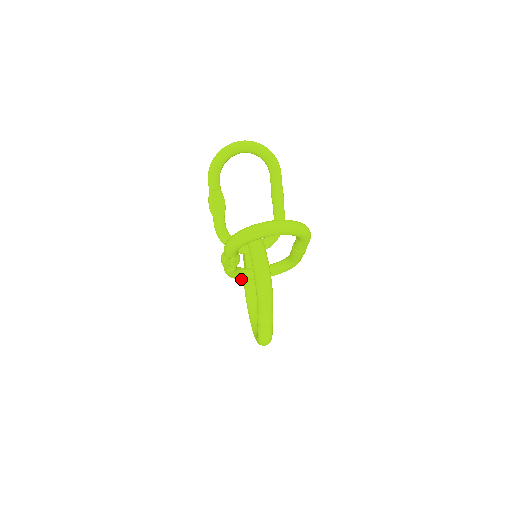
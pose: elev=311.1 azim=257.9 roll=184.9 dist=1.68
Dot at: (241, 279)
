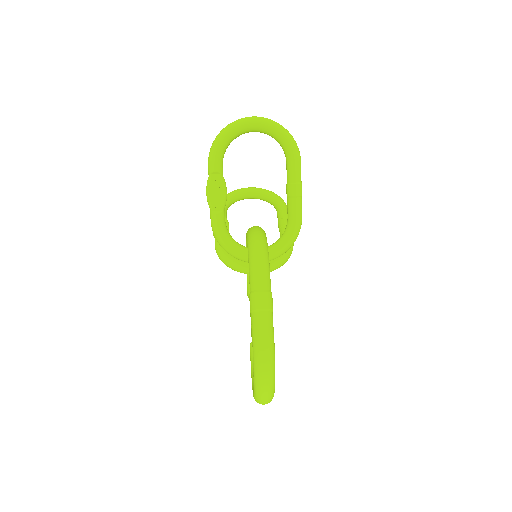
Dot at: (232, 249)
